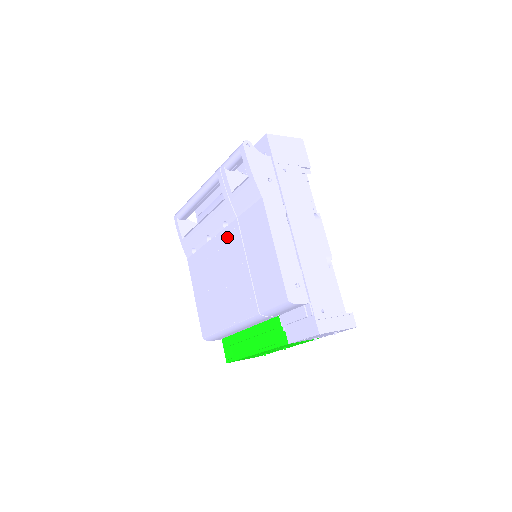
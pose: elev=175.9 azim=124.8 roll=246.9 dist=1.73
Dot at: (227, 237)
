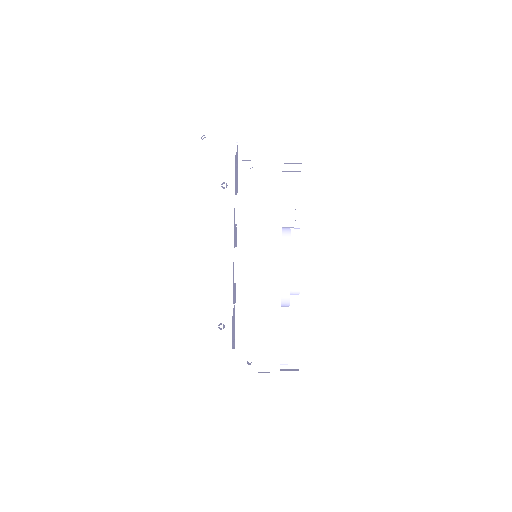
Dot at: occluded
